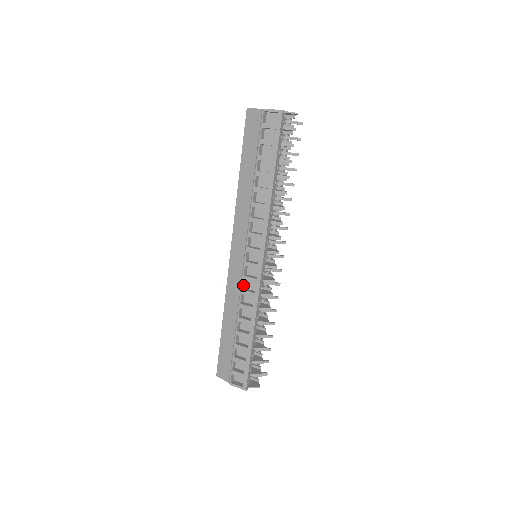
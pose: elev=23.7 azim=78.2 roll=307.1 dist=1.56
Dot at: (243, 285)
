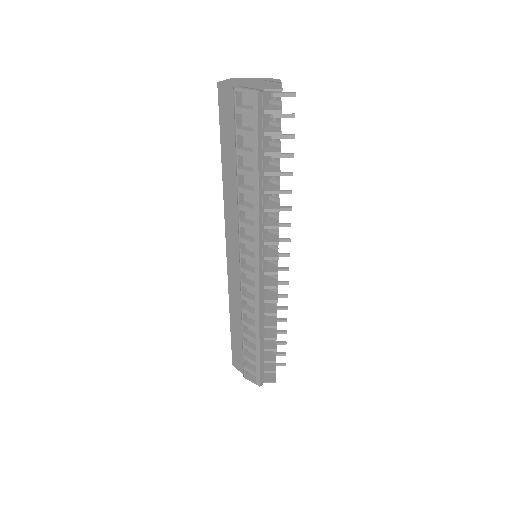
Dot at: (243, 290)
